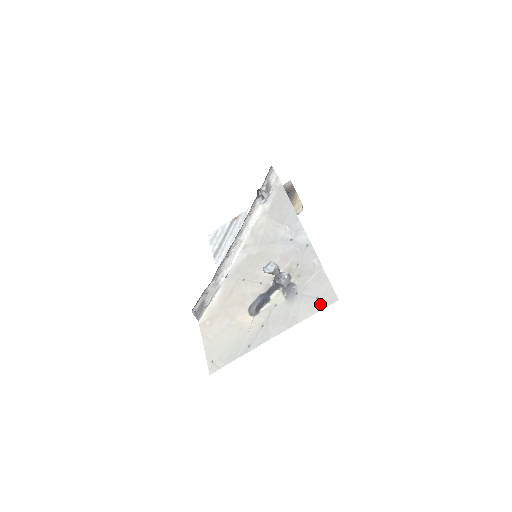
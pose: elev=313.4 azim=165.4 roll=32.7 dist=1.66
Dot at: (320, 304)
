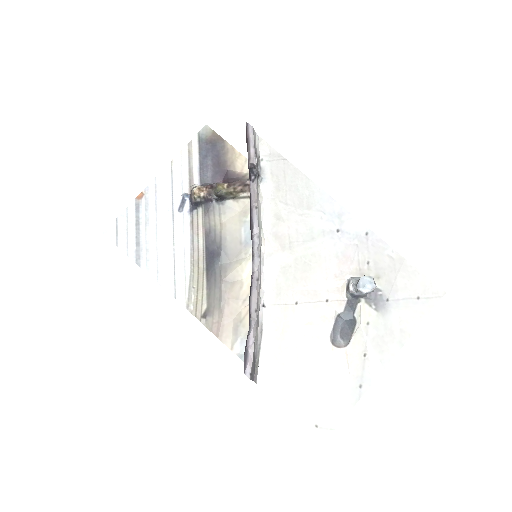
Dot at: (426, 304)
